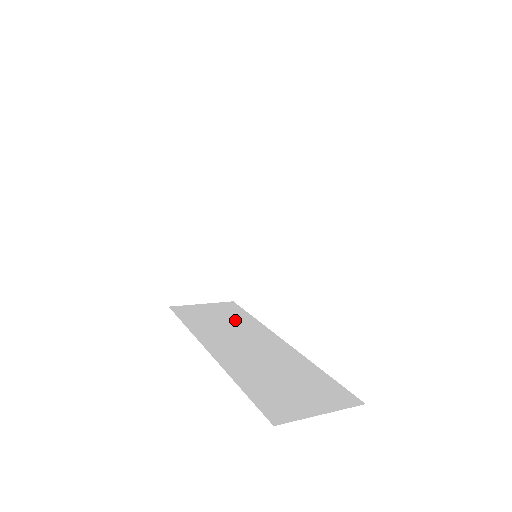
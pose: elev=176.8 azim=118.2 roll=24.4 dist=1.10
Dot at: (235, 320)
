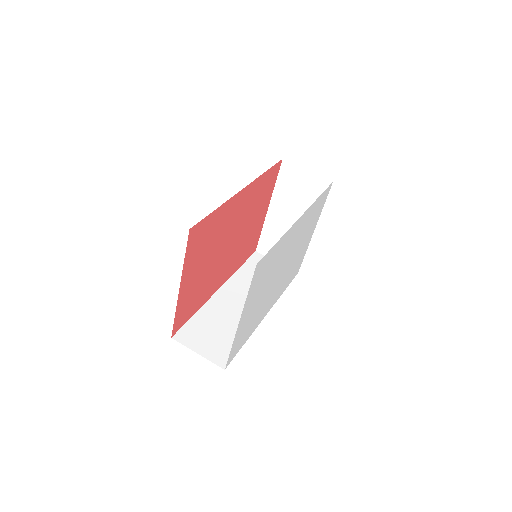
Dot at: occluded
